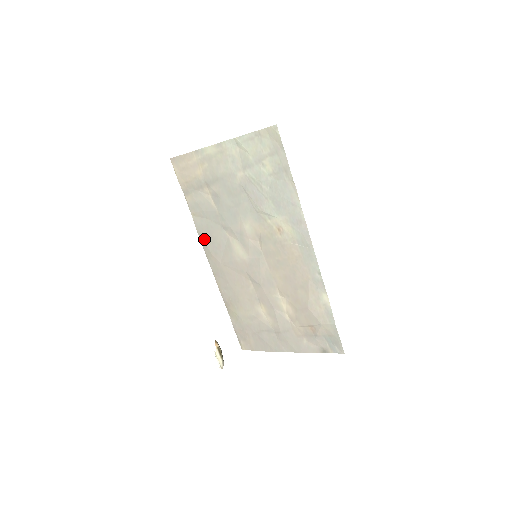
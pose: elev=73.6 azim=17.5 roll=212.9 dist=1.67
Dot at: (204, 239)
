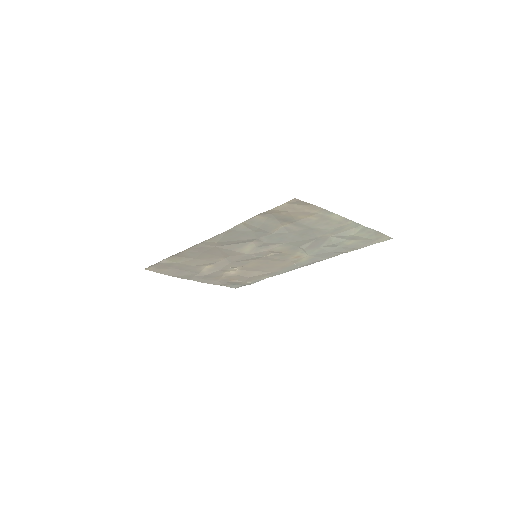
Dot at: (226, 235)
